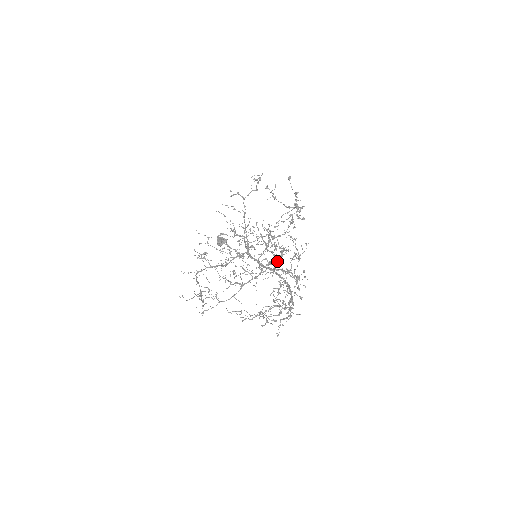
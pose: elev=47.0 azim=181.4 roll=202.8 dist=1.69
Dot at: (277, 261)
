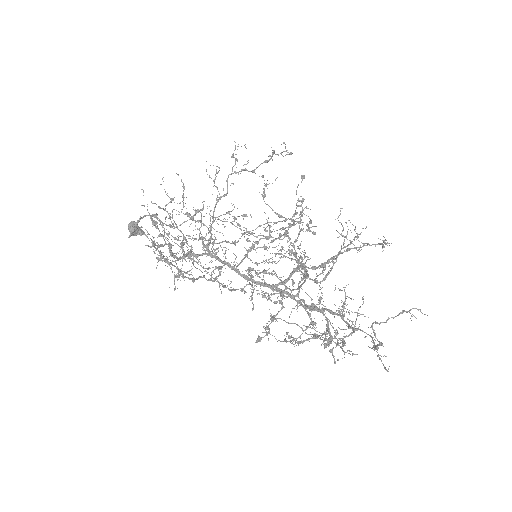
Dot at: (323, 265)
